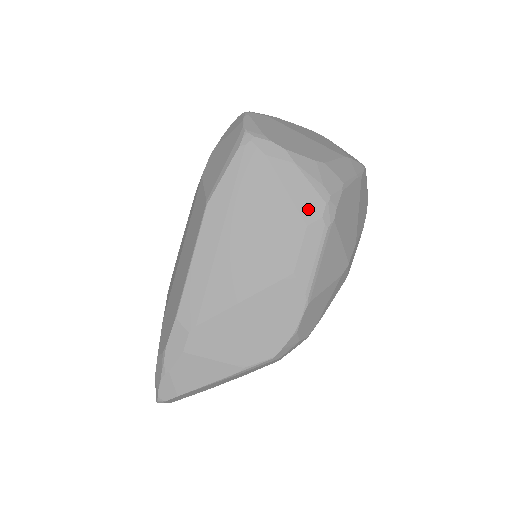
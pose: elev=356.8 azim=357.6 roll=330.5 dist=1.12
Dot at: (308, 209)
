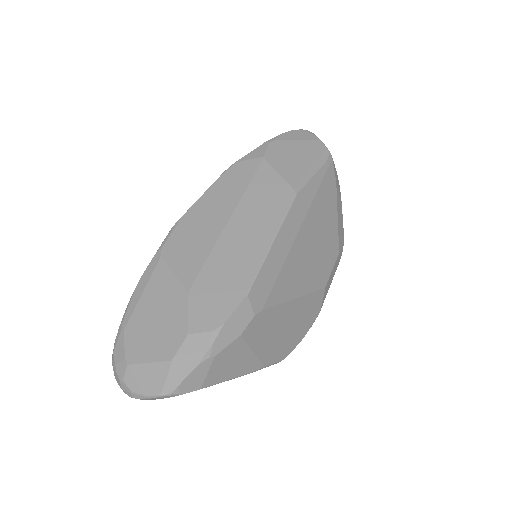
Dot at: (341, 240)
